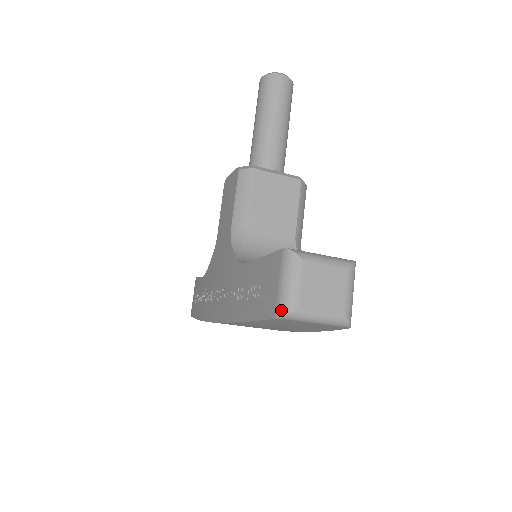
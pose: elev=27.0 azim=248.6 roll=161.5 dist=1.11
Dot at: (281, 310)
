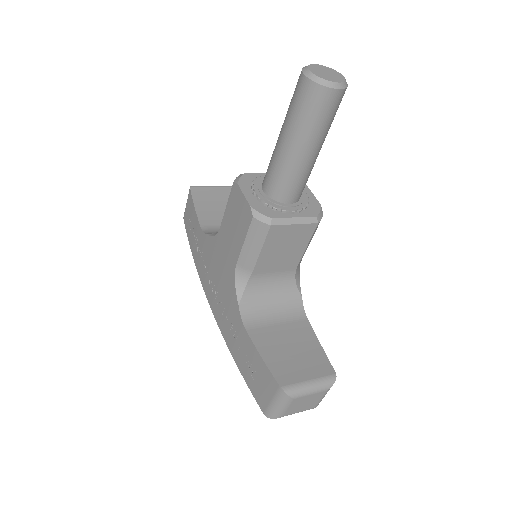
Dot at: (269, 415)
